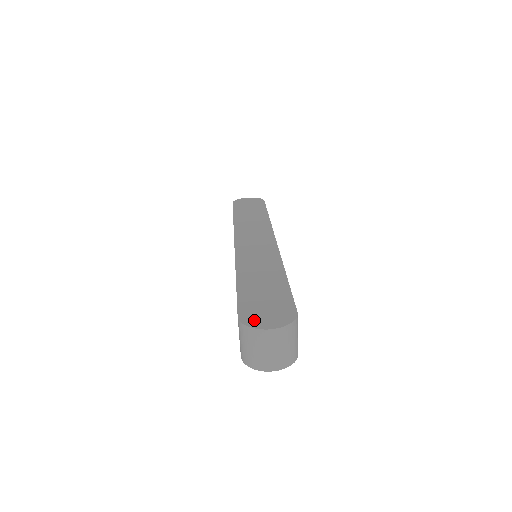
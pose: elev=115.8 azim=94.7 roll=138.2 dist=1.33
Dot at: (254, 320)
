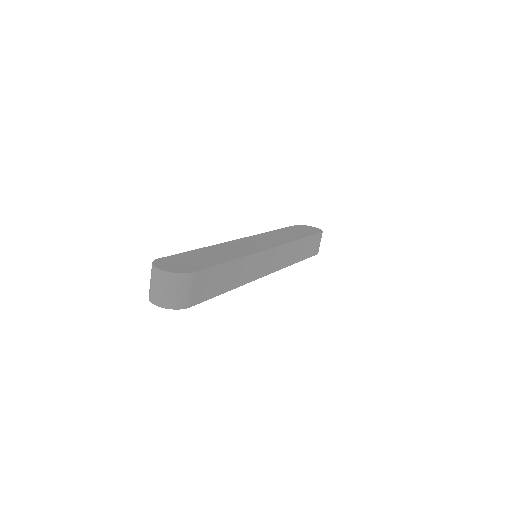
Dot at: (162, 263)
